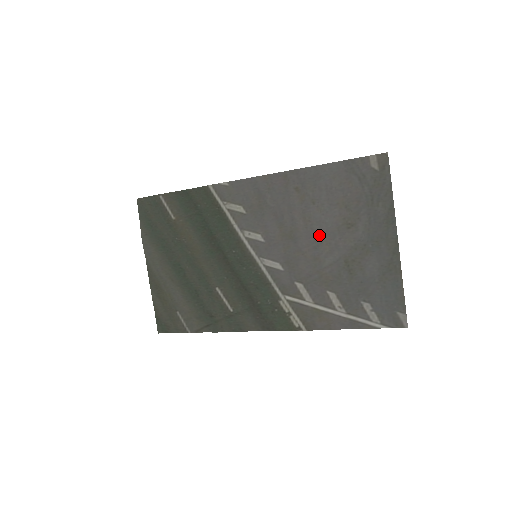
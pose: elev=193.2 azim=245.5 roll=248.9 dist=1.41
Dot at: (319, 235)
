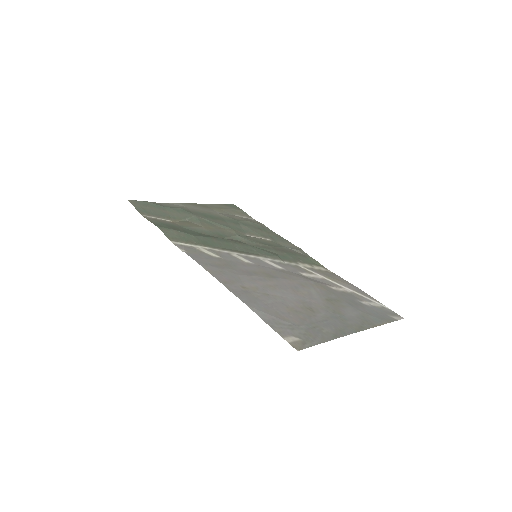
Dot at: (291, 291)
